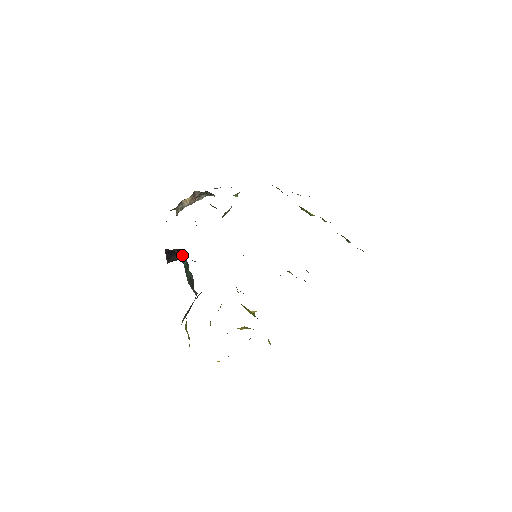
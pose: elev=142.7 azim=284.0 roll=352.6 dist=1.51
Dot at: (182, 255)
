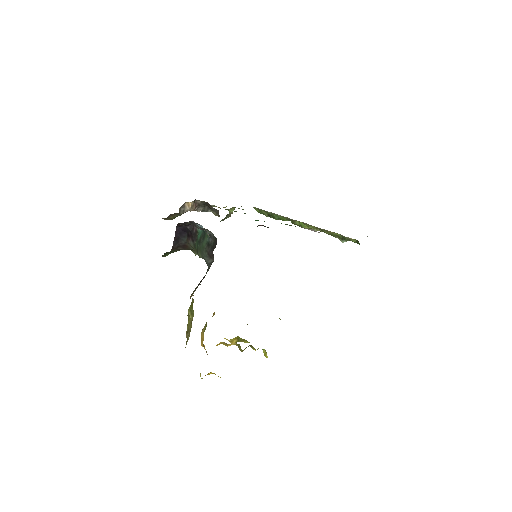
Dot at: (195, 231)
